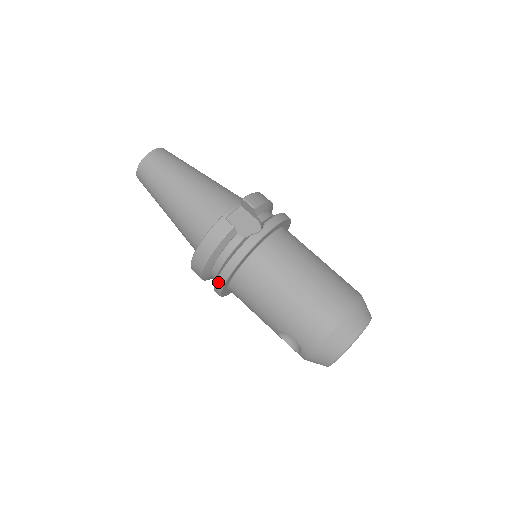
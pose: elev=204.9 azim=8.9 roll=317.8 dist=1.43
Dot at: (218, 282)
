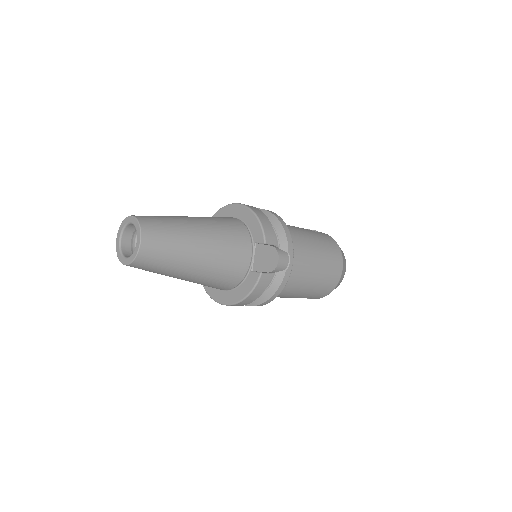
Dot at: occluded
